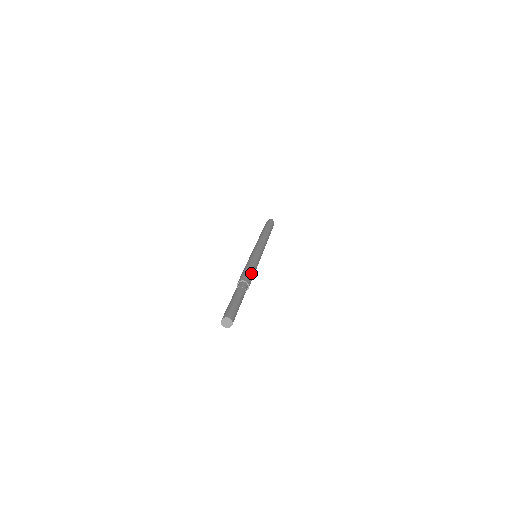
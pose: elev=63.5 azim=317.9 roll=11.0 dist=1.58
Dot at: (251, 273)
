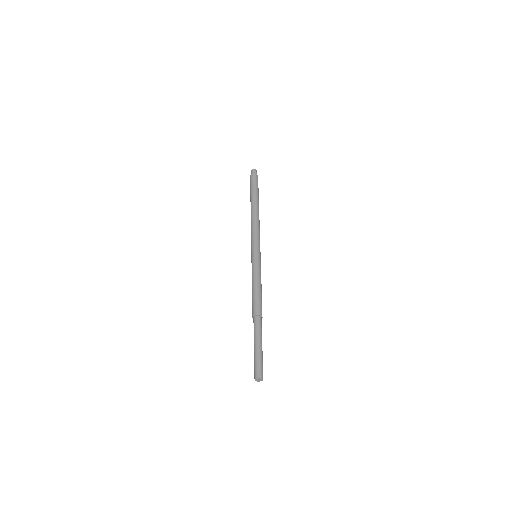
Dot at: occluded
